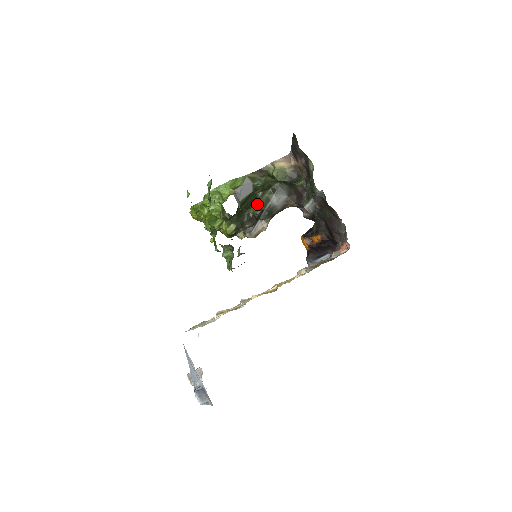
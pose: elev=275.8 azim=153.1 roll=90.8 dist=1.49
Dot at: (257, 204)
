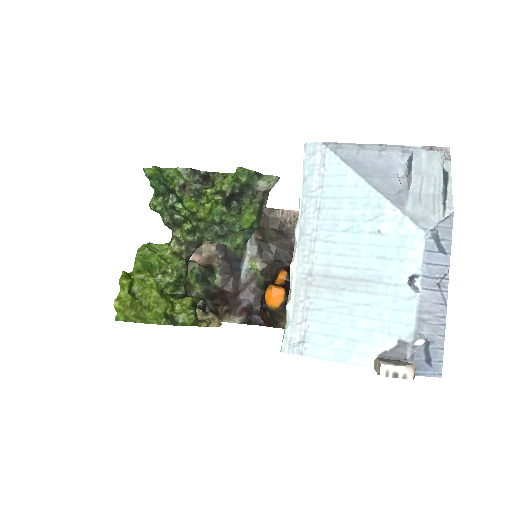
Dot at: occluded
